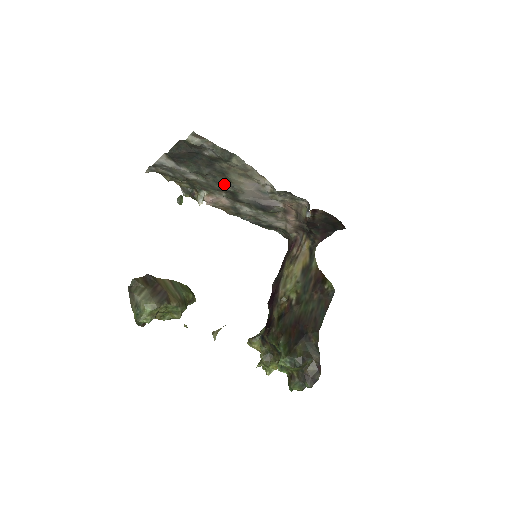
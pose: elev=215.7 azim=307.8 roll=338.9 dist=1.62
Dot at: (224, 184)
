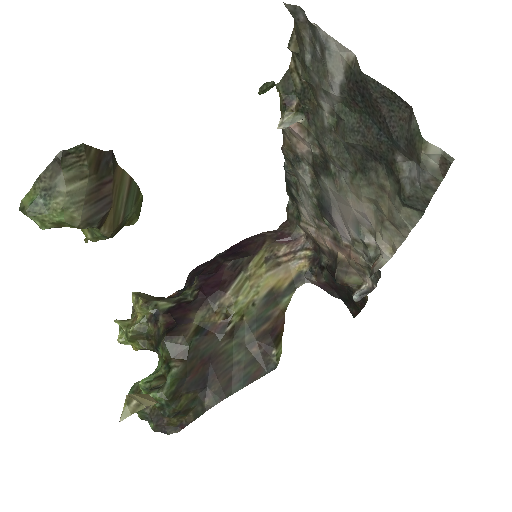
Dot at: (340, 163)
